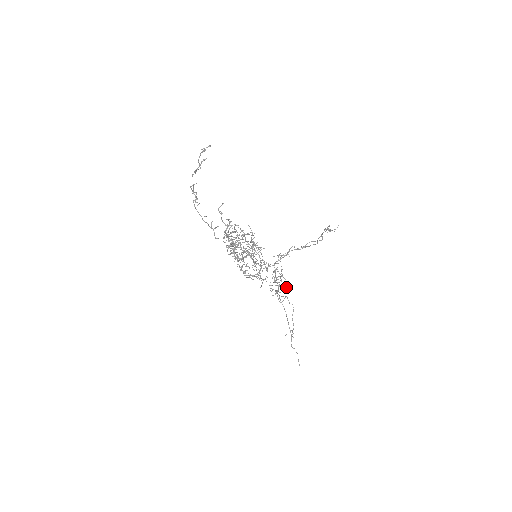
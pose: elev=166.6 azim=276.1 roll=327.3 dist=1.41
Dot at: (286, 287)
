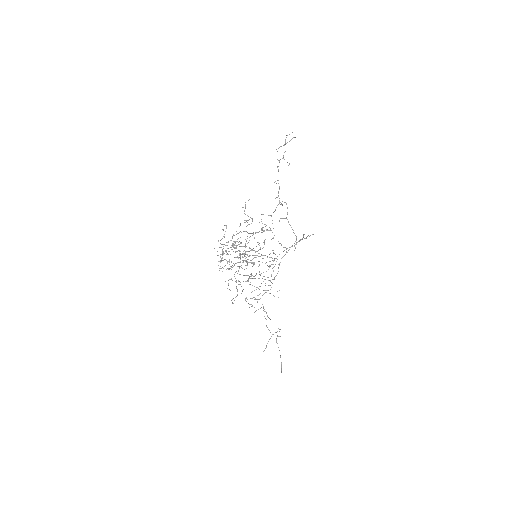
Dot at: (257, 301)
